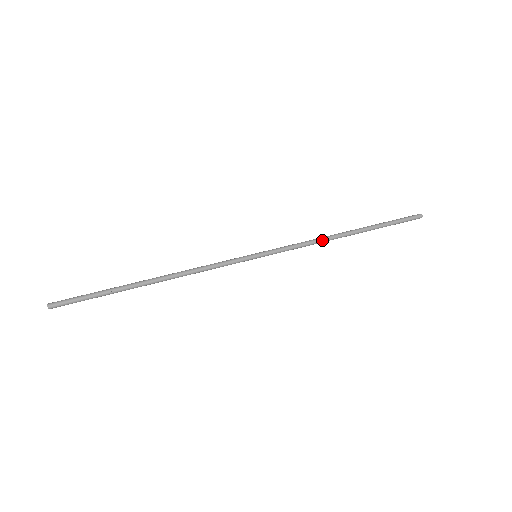
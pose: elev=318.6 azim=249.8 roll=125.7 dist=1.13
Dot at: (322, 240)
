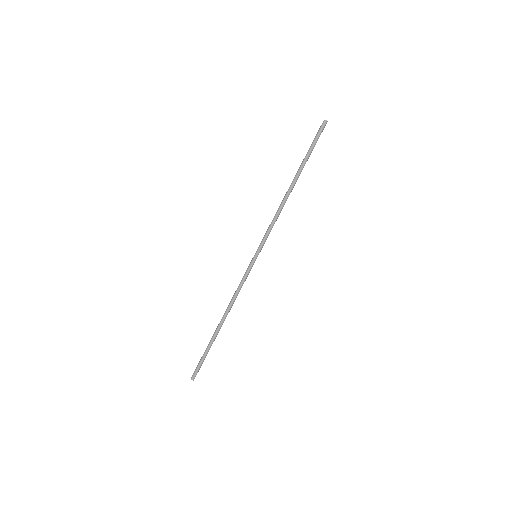
Dot at: (282, 208)
